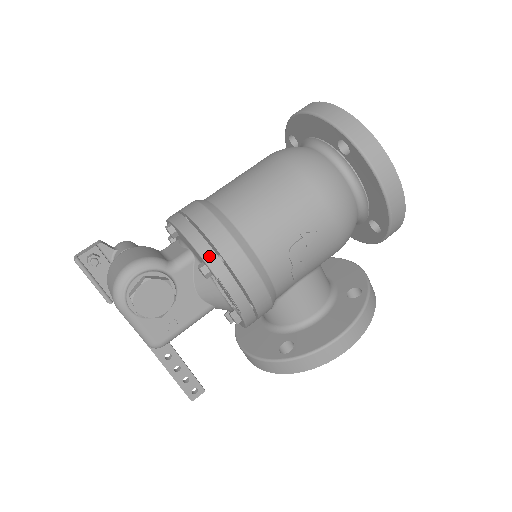
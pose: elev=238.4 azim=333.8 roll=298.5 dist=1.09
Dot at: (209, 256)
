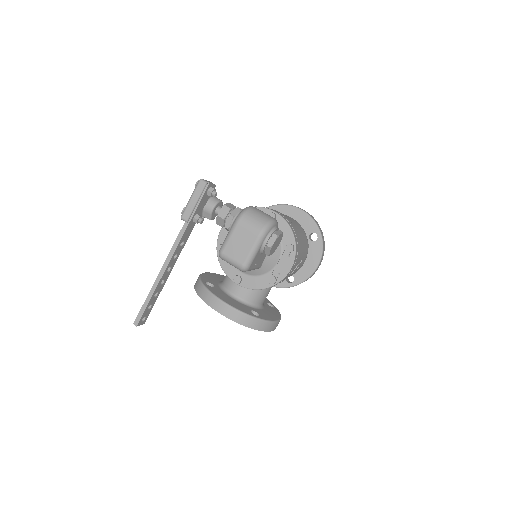
Dot at: (297, 243)
